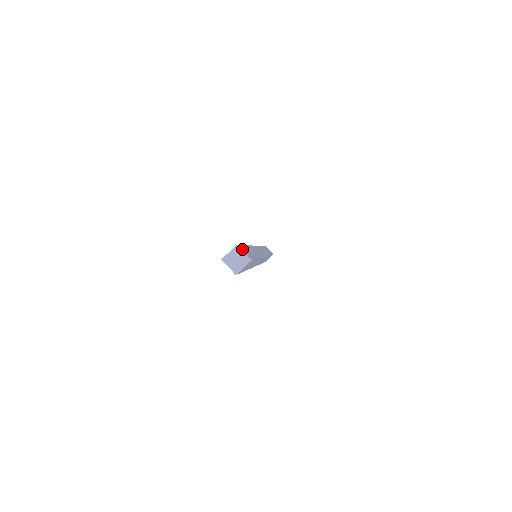
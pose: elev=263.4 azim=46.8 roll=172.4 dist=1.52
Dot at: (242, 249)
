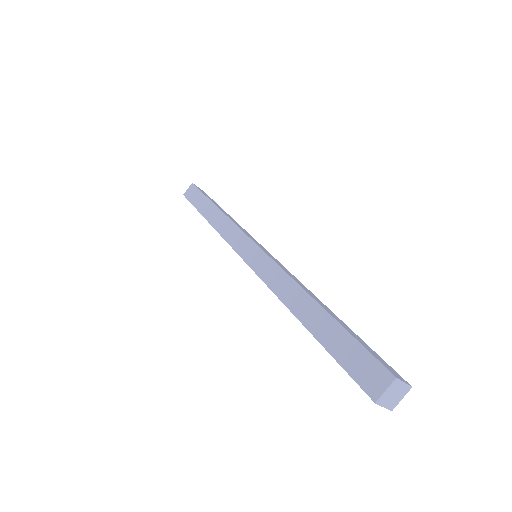
Dot at: (392, 372)
